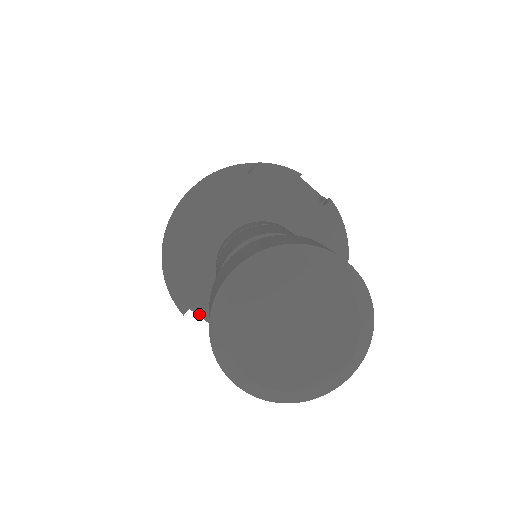
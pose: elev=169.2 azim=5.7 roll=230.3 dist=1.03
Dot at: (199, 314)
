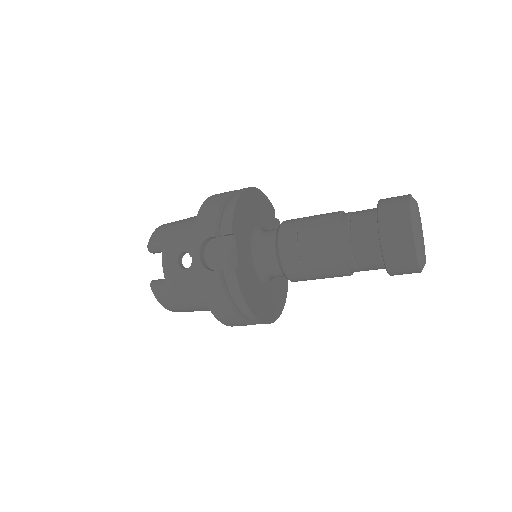
Dot at: (236, 244)
